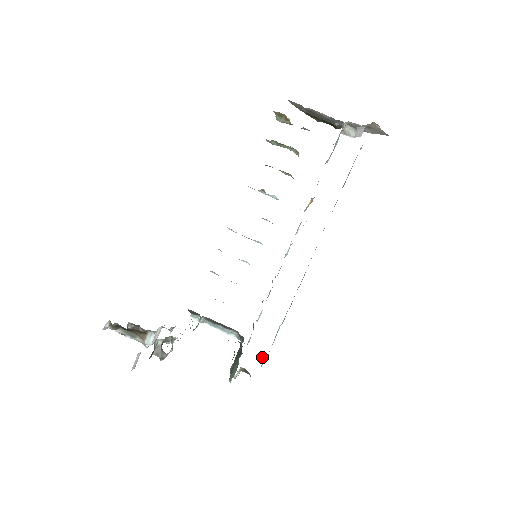
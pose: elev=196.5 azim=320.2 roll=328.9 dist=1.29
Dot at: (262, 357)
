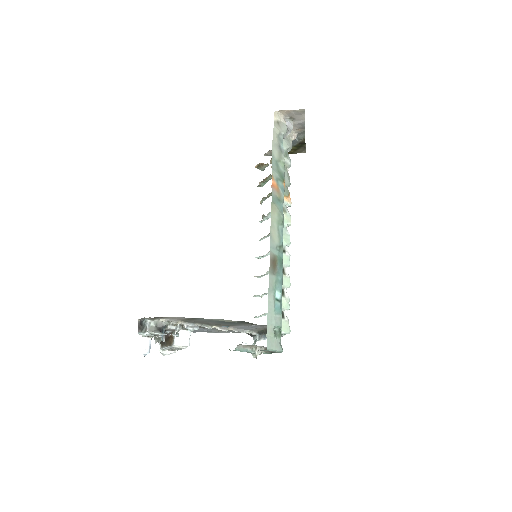
Dot at: (276, 330)
